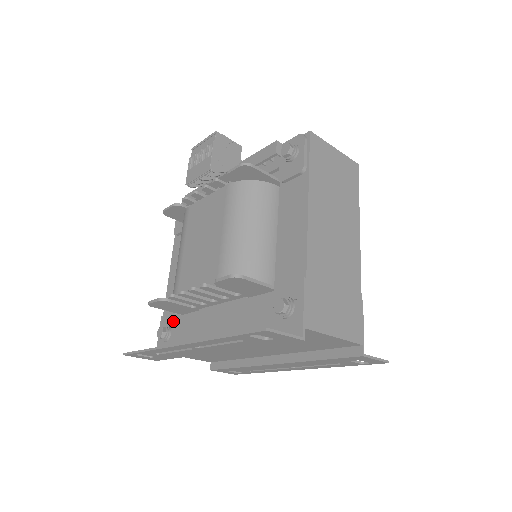
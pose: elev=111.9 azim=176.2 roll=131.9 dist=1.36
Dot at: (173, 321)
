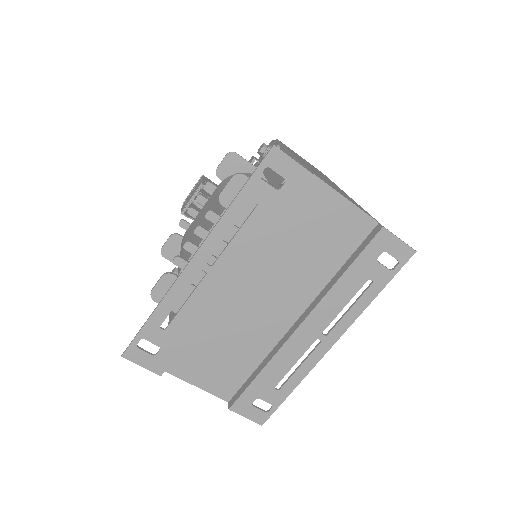
Dot at: occluded
